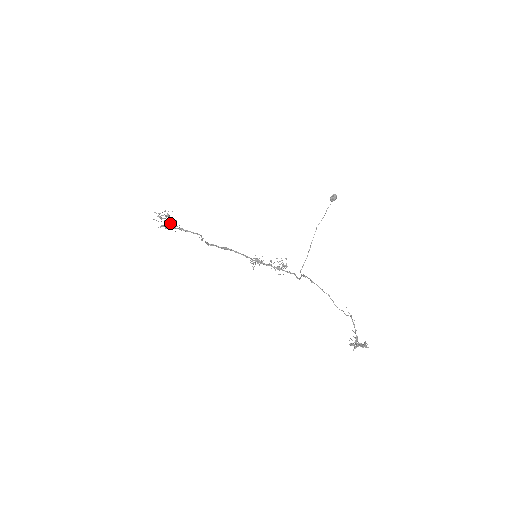
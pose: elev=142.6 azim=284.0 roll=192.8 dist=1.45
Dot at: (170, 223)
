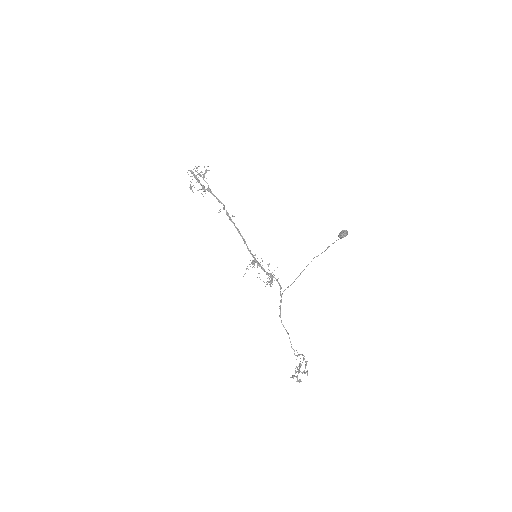
Dot at: occluded
